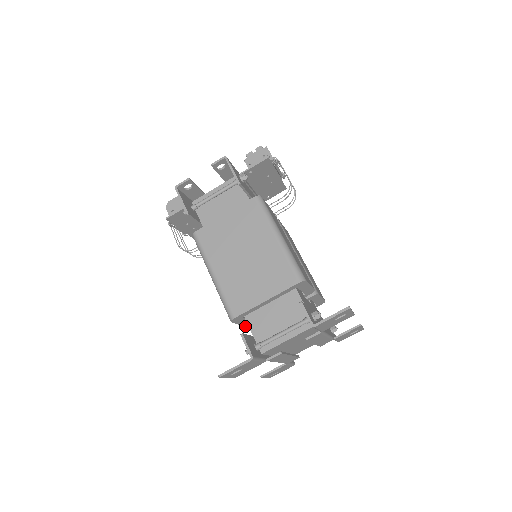
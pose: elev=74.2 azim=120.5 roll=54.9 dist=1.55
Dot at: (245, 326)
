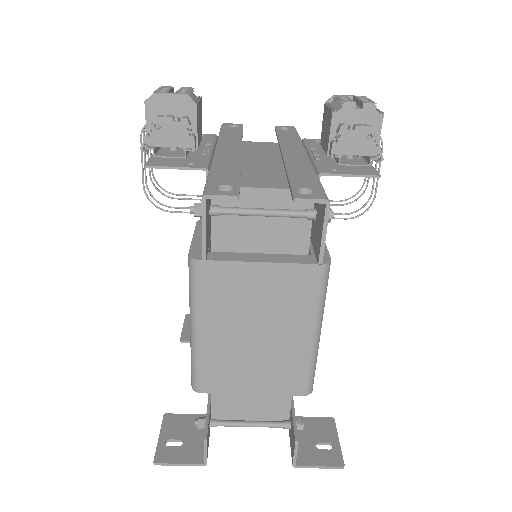
Dot at: occluded
